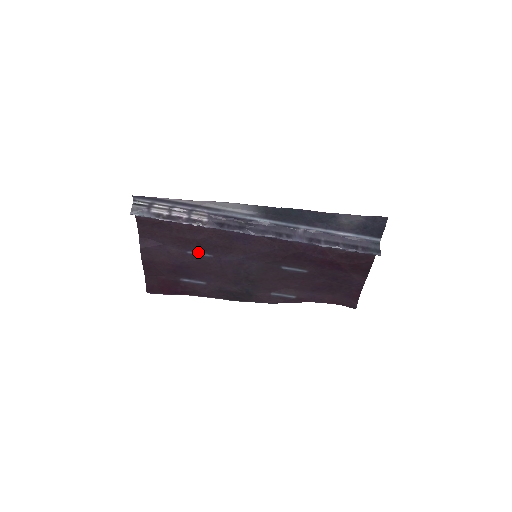
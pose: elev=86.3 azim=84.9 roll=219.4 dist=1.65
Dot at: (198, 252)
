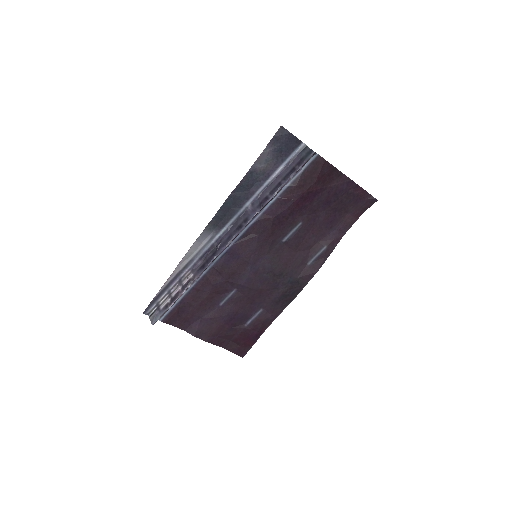
Dot at: (225, 297)
